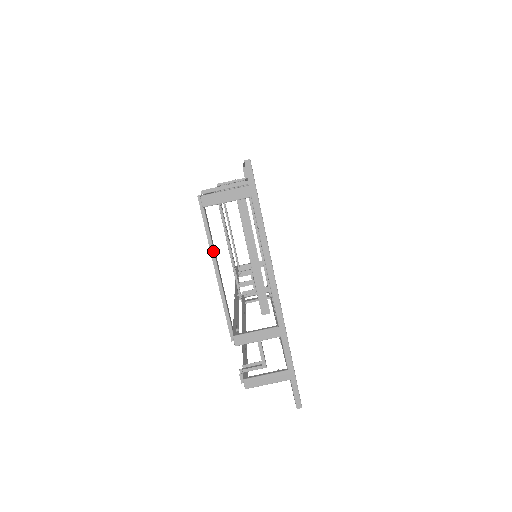
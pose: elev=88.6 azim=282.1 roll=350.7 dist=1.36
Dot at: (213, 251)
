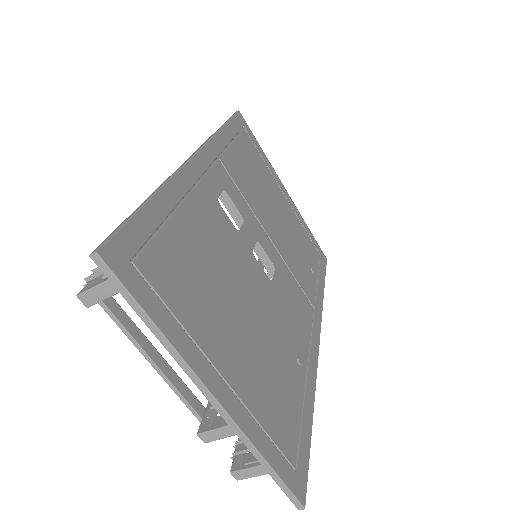
Dot at: (135, 342)
